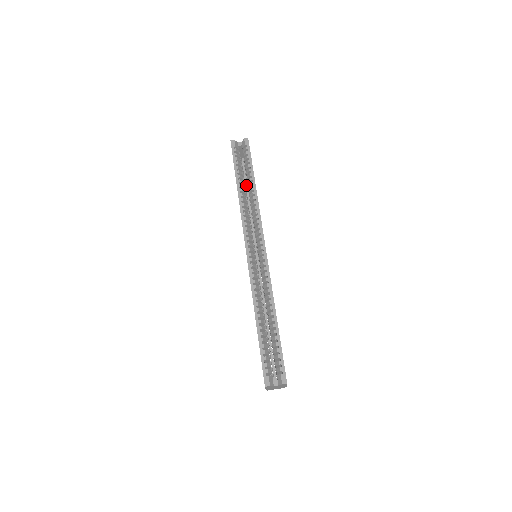
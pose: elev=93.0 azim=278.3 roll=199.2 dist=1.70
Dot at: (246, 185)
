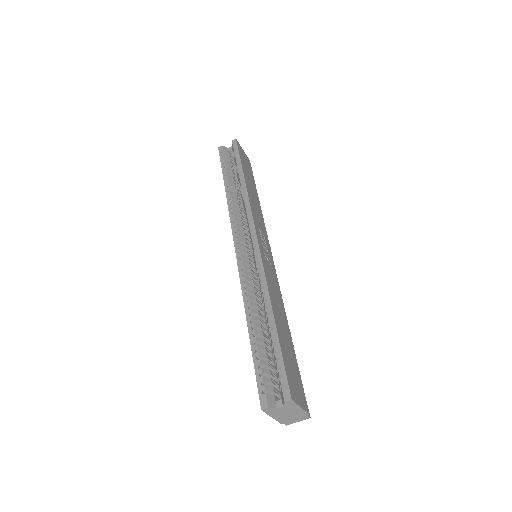
Dot at: occluded
